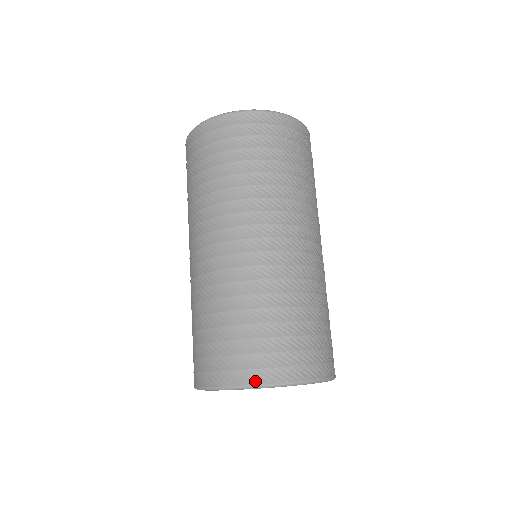
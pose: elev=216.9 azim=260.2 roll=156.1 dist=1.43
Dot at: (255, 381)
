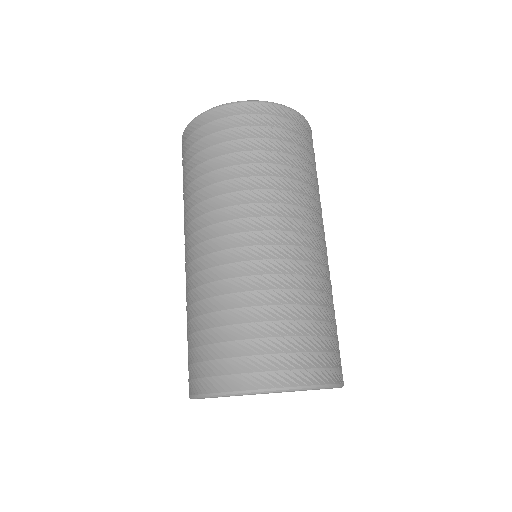
Dot at: (305, 382)
